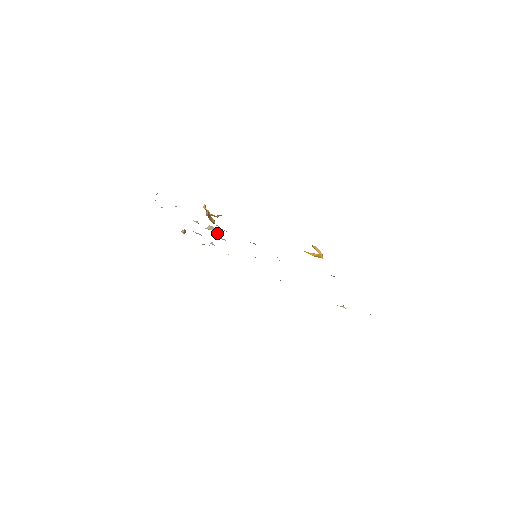
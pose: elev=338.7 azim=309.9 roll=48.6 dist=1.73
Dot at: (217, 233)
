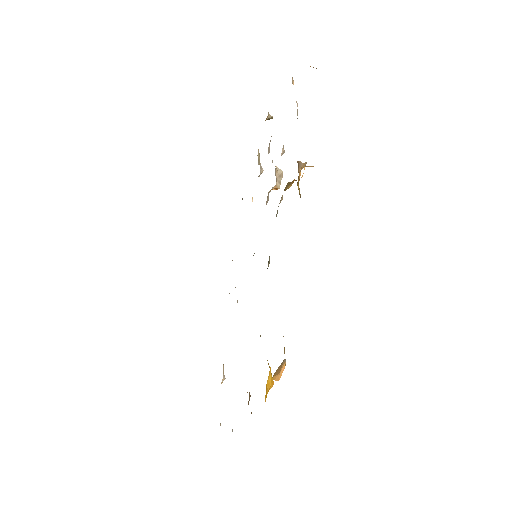
Dot at: (274, 189)
